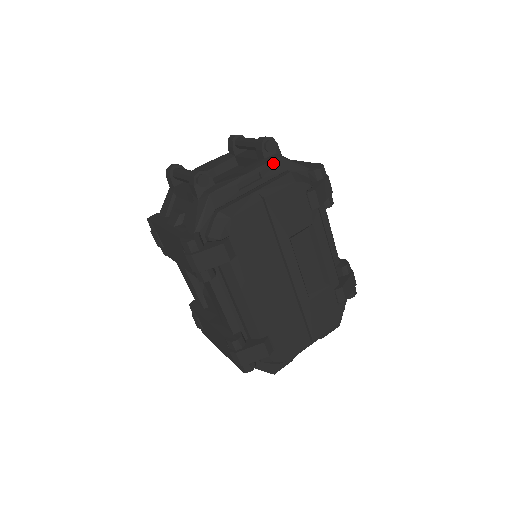
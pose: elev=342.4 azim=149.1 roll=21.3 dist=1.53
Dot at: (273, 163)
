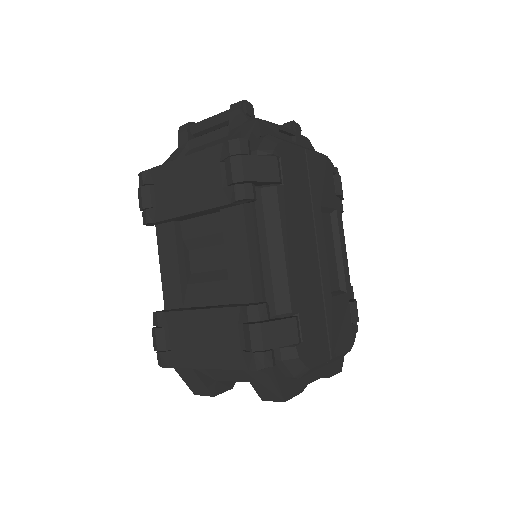
Dot at: (303, 138)
